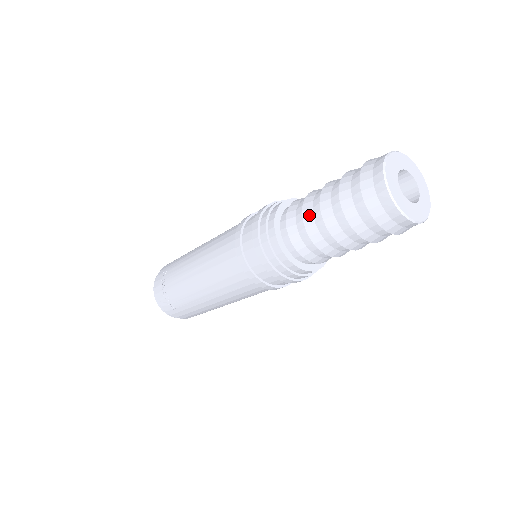
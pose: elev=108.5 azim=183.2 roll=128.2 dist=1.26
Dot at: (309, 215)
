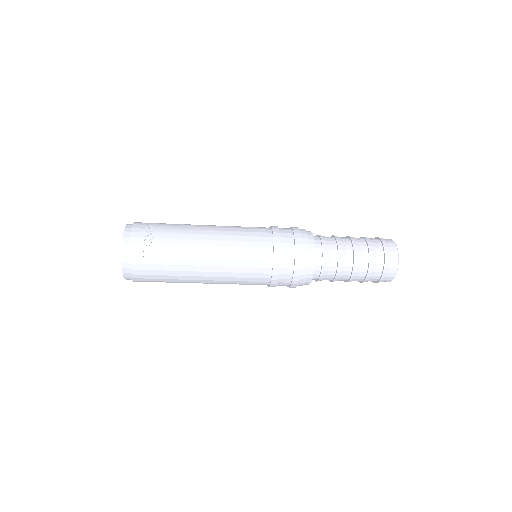
Dot at: (342, 244)
